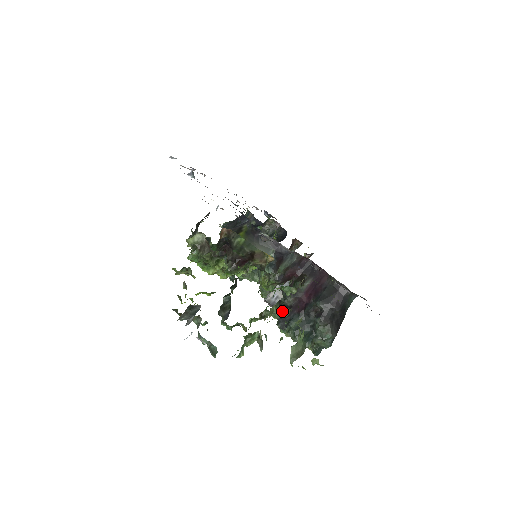
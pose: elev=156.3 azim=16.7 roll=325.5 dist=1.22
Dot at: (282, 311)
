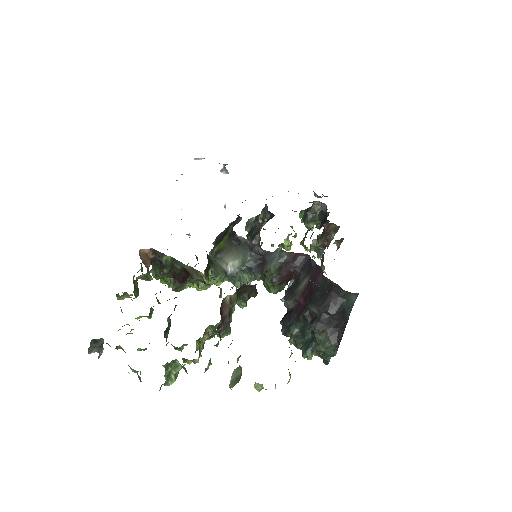
Dot at: occluded
